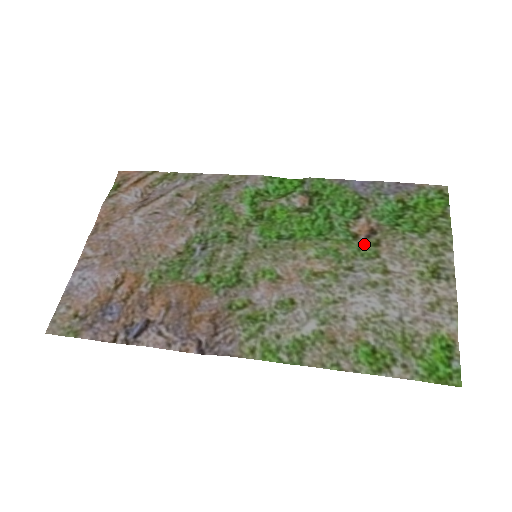
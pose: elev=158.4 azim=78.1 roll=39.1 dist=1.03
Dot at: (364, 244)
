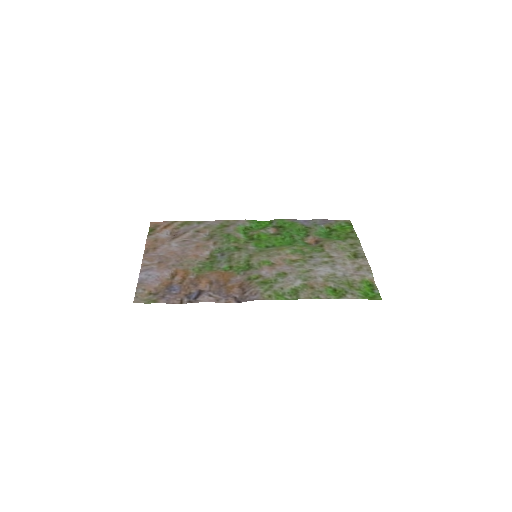
Dot at: (315, 247)
